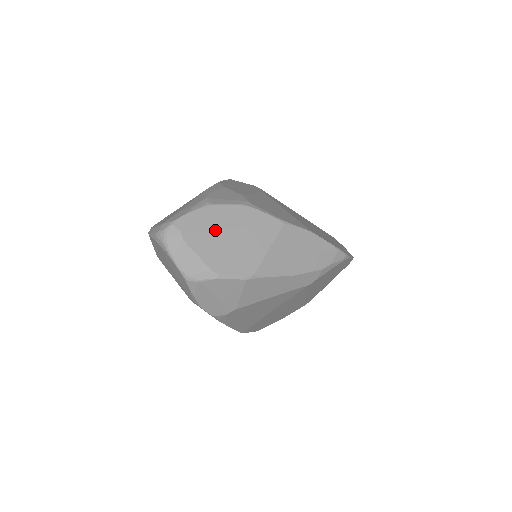
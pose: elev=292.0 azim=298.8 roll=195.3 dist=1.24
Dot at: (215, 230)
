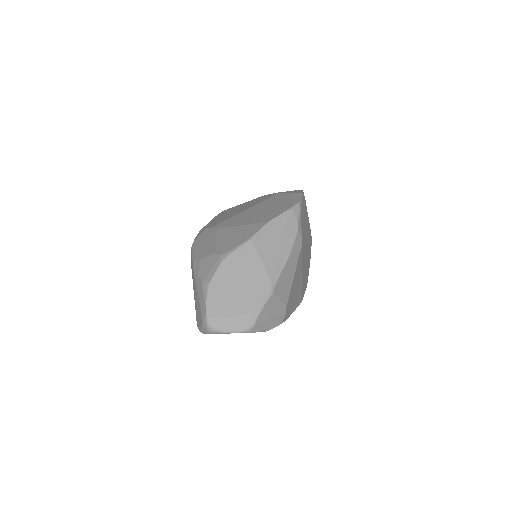
Dot at: (228, 293)
